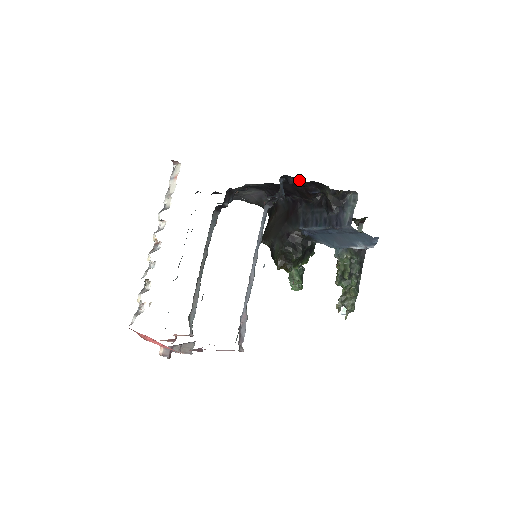
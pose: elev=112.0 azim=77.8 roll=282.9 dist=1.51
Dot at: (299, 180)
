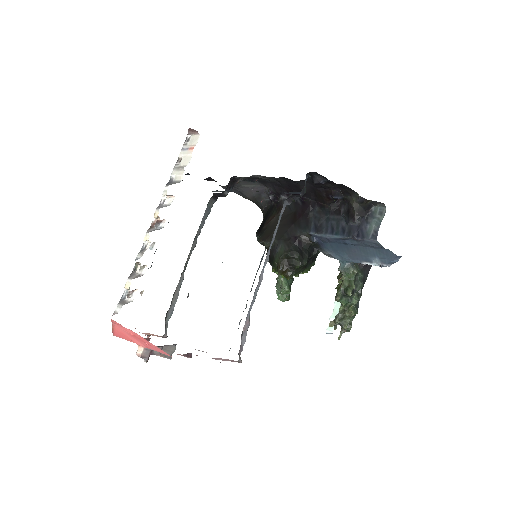
Dot at: (328, 180)
